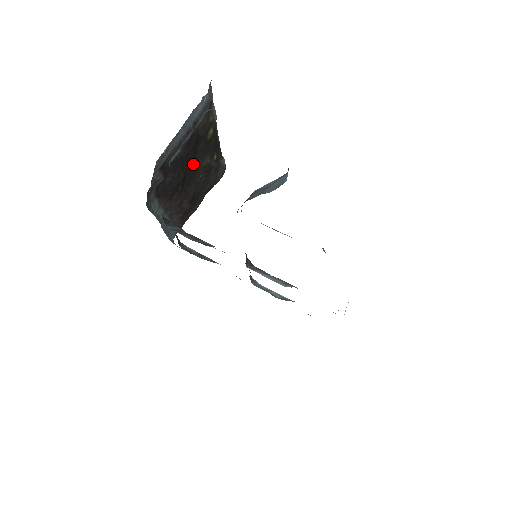
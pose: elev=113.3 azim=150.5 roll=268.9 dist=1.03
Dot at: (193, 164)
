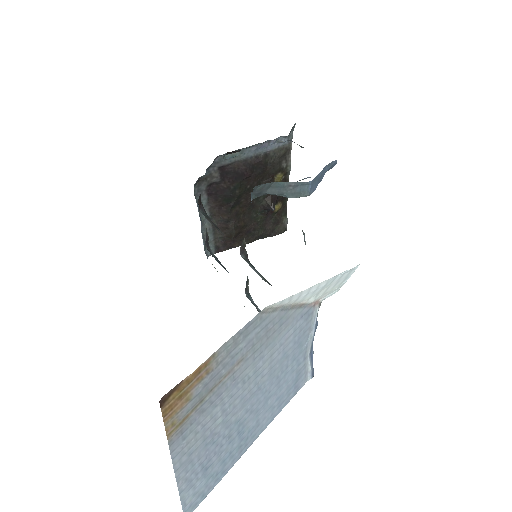
Dot at: occluded
